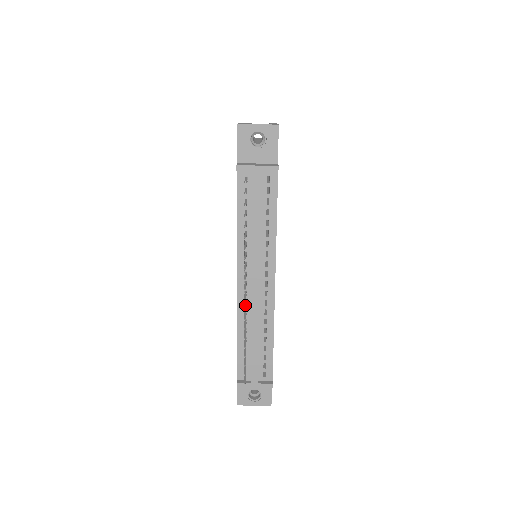
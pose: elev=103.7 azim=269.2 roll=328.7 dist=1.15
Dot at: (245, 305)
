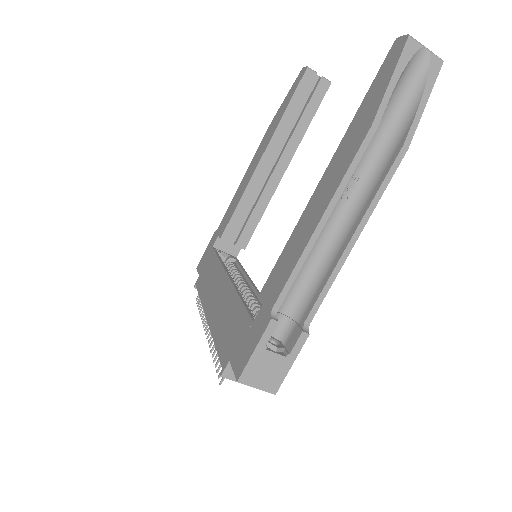
Dot at: occluded
